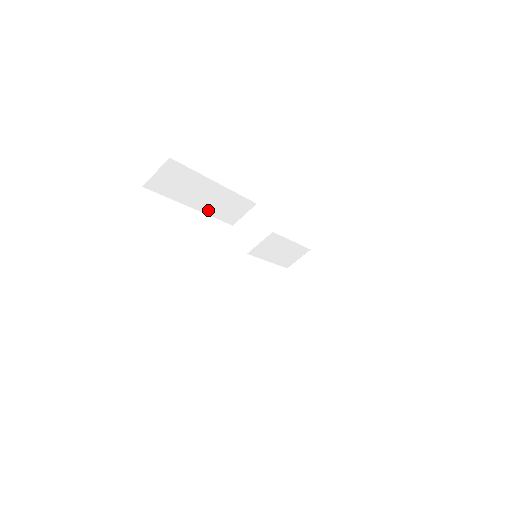
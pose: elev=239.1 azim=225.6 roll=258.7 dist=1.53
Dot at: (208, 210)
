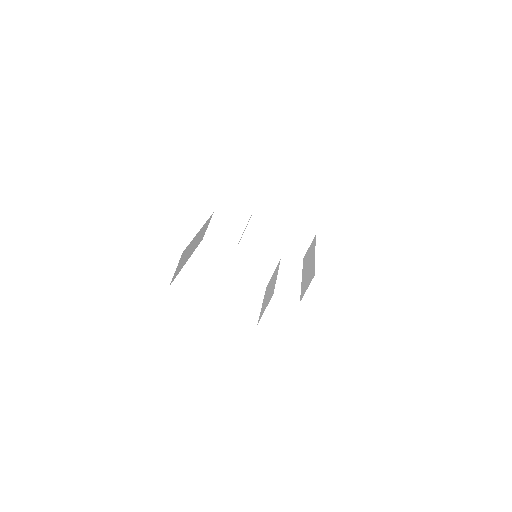
Dot at: occluded
